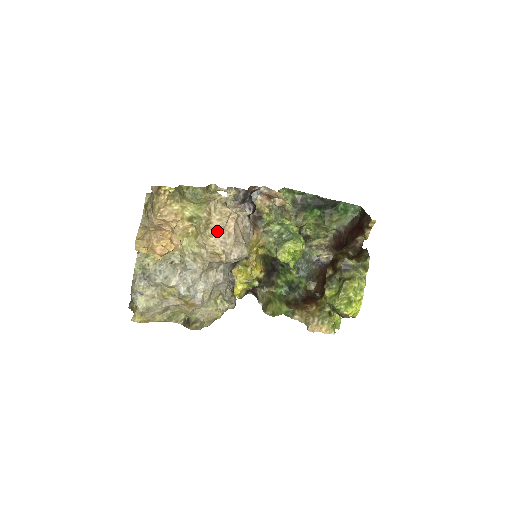
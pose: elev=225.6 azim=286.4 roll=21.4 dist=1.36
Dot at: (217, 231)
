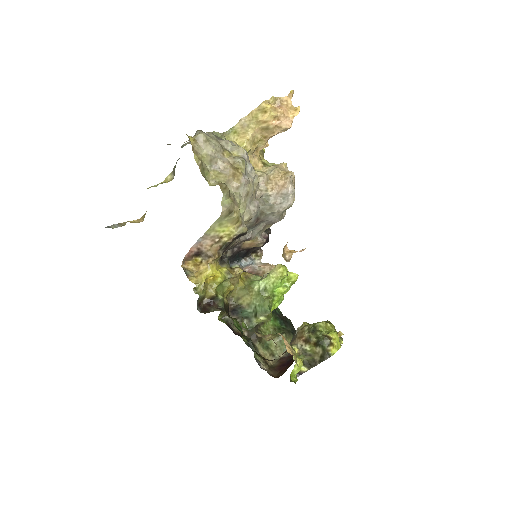
Dot at: occluded
